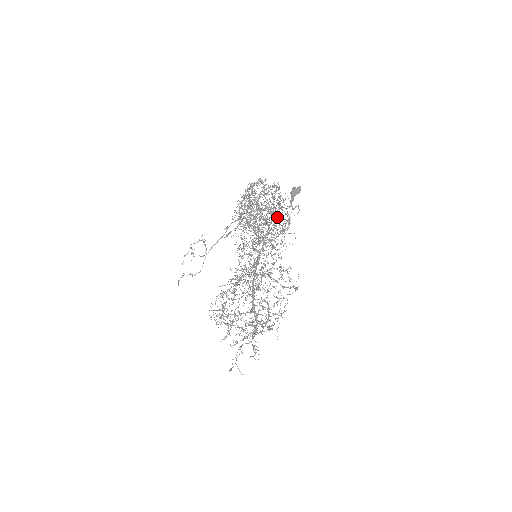
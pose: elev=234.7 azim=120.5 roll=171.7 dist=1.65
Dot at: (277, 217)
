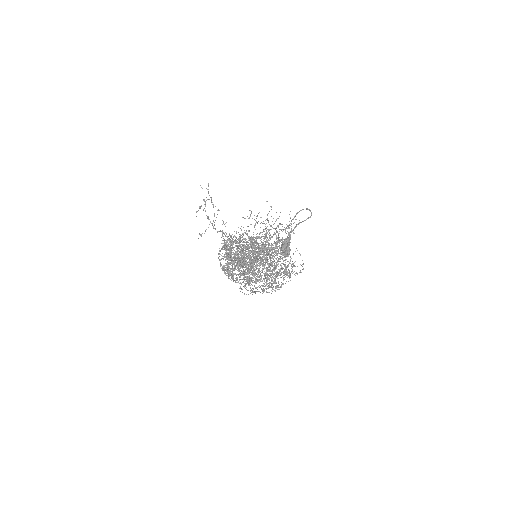
Dot at: occluded
